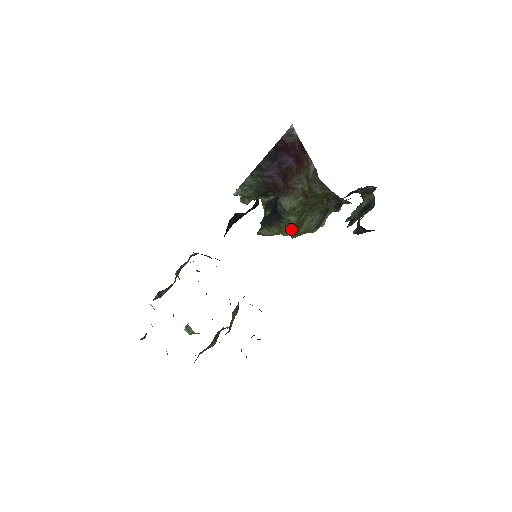
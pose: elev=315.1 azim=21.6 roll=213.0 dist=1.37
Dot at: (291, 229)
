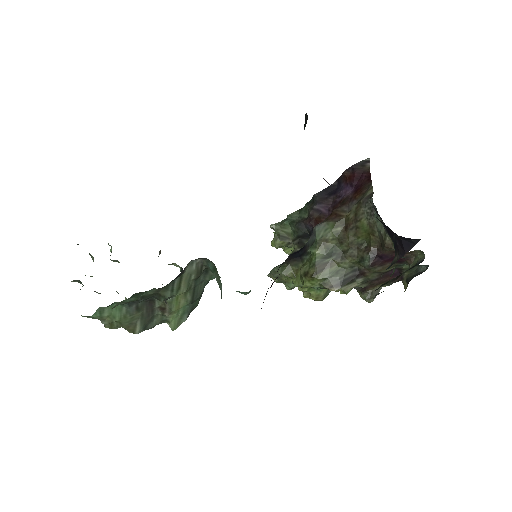
Dot at: (309, 268)
